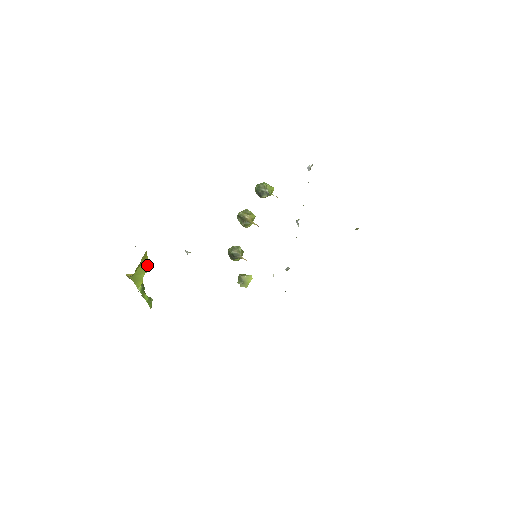
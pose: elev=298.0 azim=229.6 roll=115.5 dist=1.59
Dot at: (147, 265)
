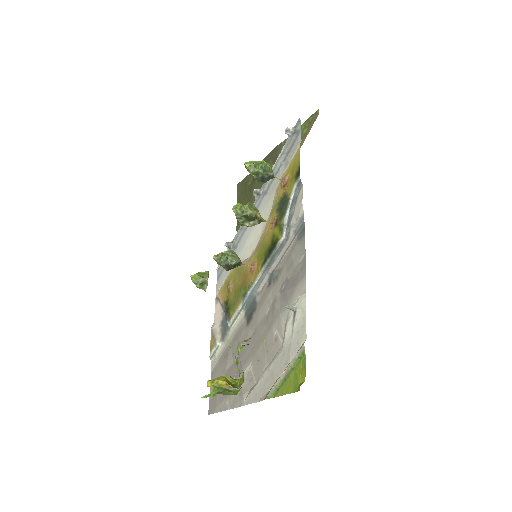
Dot at: occluded
